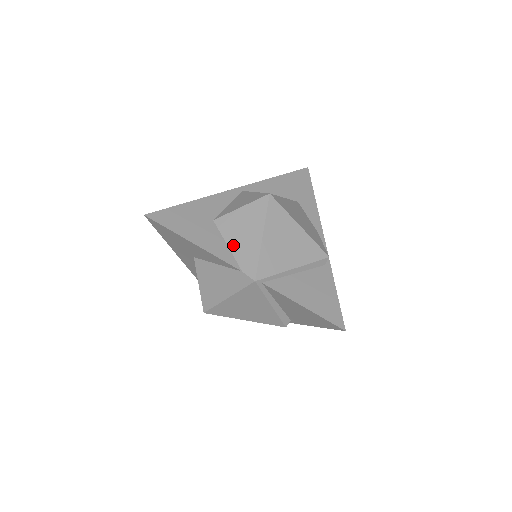
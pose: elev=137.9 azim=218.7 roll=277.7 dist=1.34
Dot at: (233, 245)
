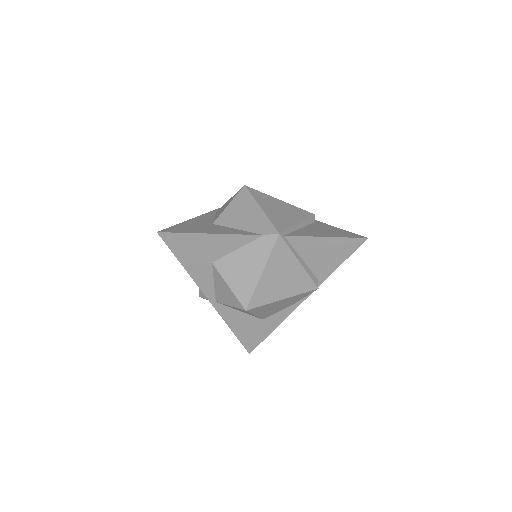
Dot at: (242, 226)
